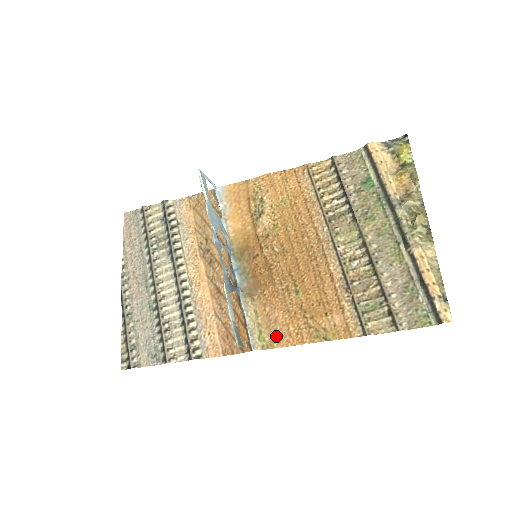
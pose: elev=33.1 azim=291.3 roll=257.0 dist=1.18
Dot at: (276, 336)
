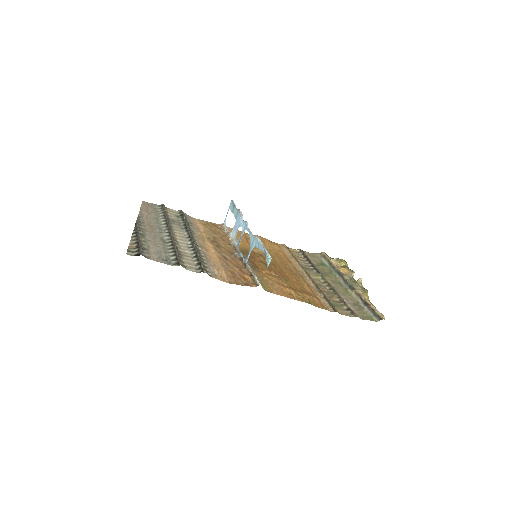
Dot at: (274, 289)
